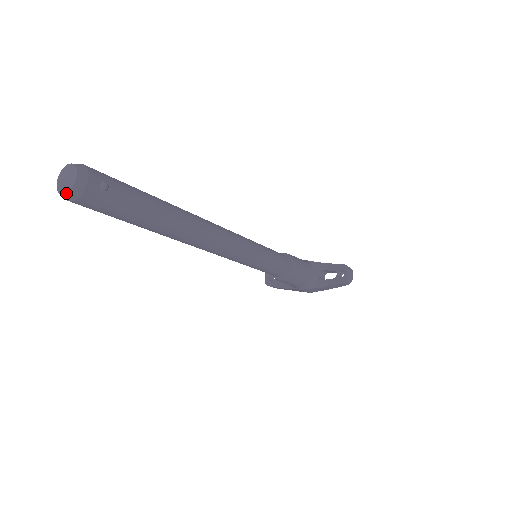
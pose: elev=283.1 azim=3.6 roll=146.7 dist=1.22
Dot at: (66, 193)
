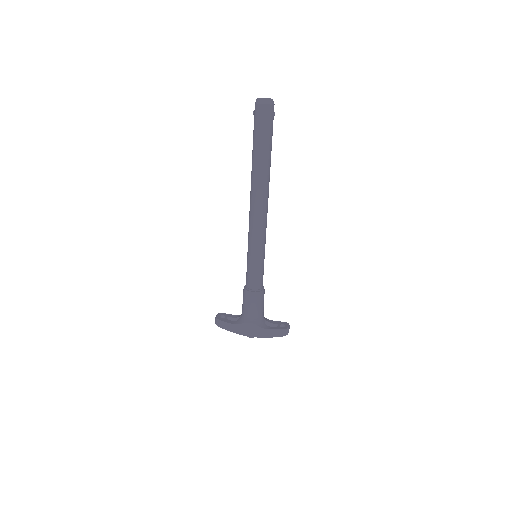
Dot at: (265, 99)
